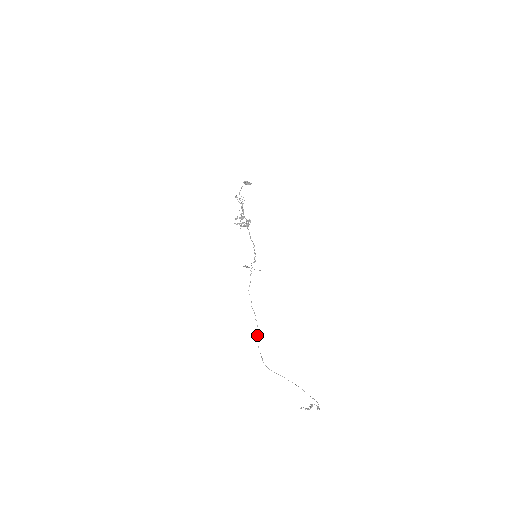
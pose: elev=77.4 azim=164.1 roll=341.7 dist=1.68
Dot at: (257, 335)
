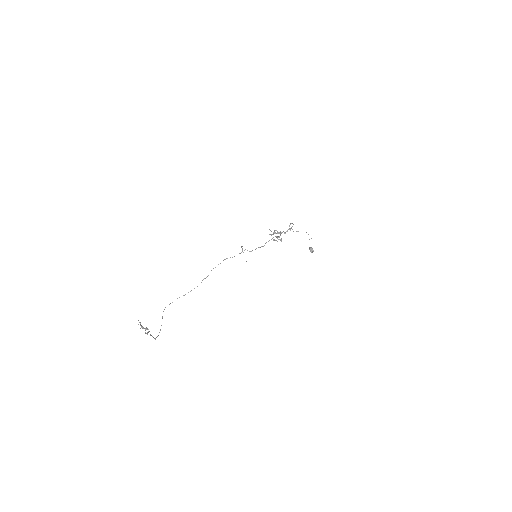
Dot at: occluded
